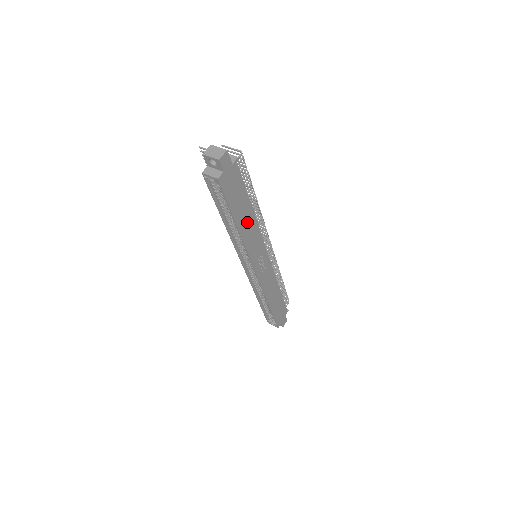
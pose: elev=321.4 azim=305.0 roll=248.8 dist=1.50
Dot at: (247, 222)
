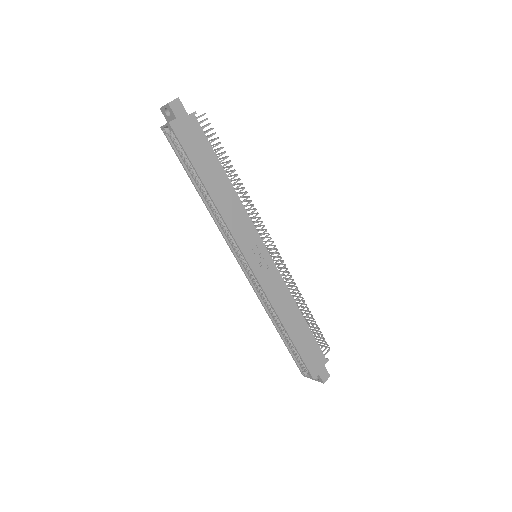
Dot at: (223, 193)
